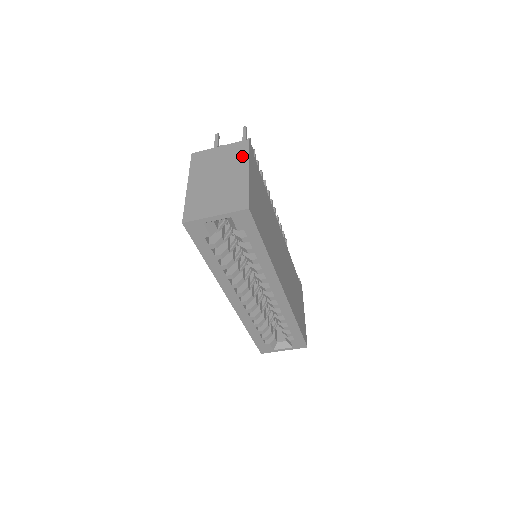
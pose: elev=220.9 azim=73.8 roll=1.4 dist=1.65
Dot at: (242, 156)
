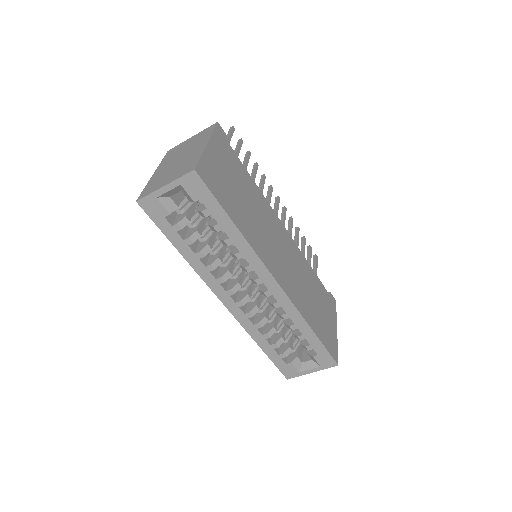
Dot at: (206, 135)
